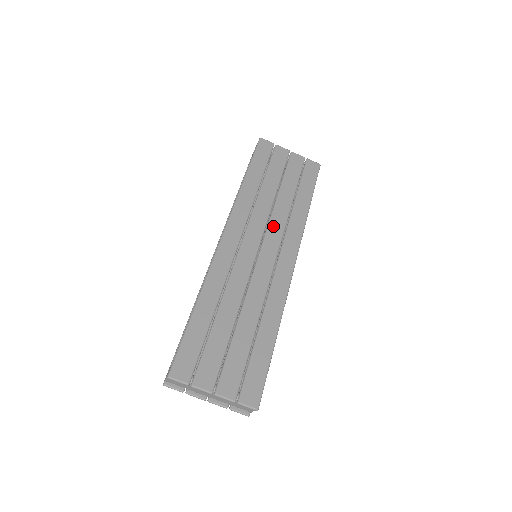
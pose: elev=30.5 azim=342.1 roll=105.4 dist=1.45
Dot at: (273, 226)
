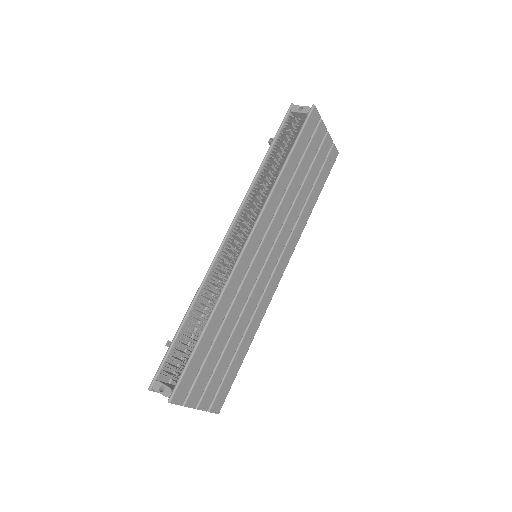
Dot at: (284, 231)
